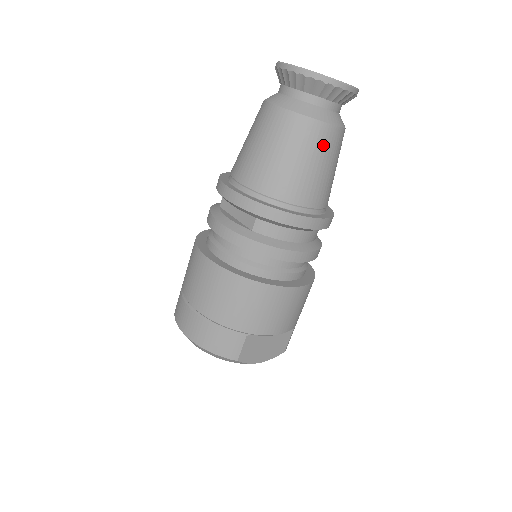
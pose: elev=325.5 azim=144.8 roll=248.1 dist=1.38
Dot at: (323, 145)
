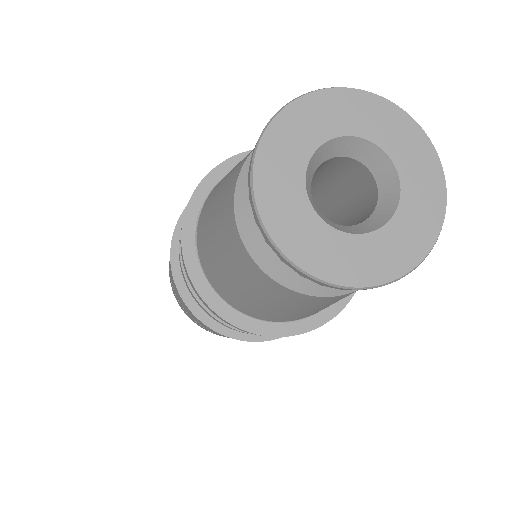
Dot at: occluded
